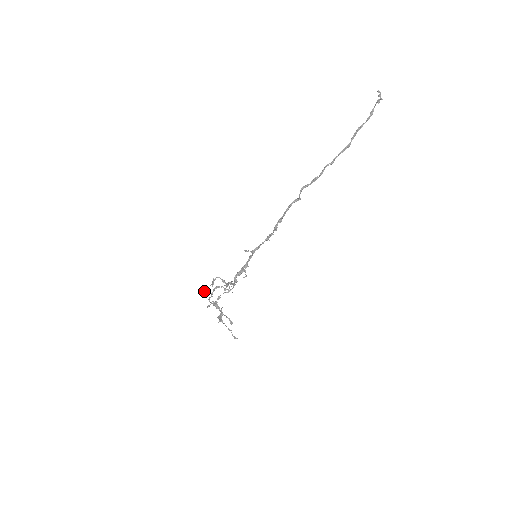
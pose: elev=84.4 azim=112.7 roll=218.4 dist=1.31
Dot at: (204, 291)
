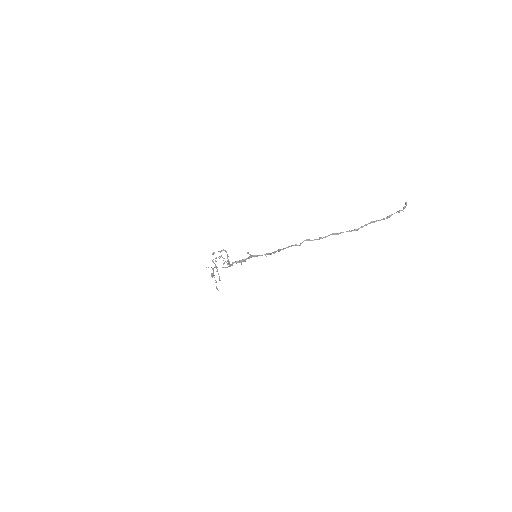
Dot at: occluded
